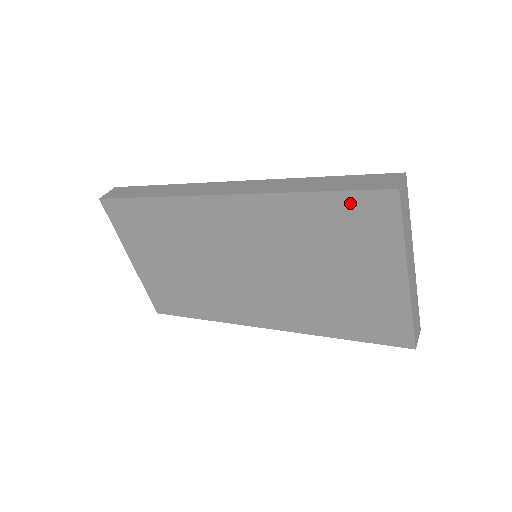
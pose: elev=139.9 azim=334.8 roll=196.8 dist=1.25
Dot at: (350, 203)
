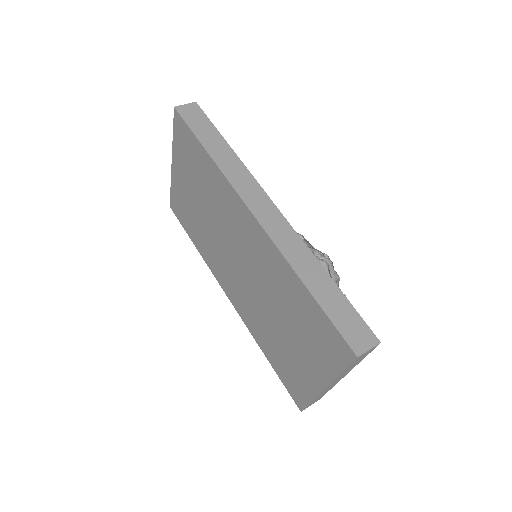
Dot at: (325, 324)
